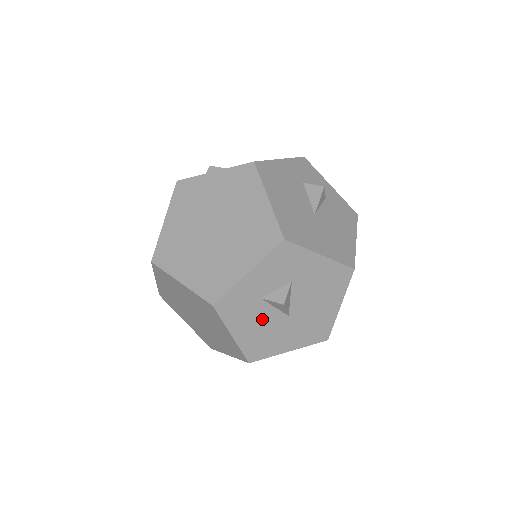
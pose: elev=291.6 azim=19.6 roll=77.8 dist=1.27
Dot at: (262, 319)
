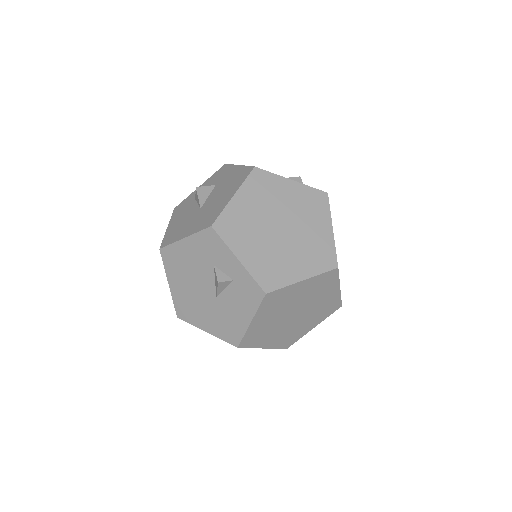
Dot at: (187, 214)
